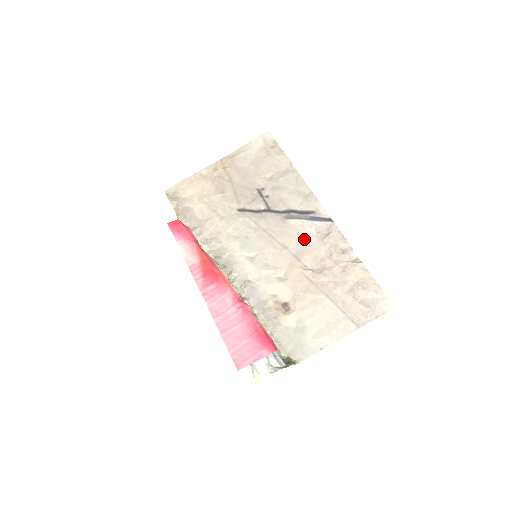
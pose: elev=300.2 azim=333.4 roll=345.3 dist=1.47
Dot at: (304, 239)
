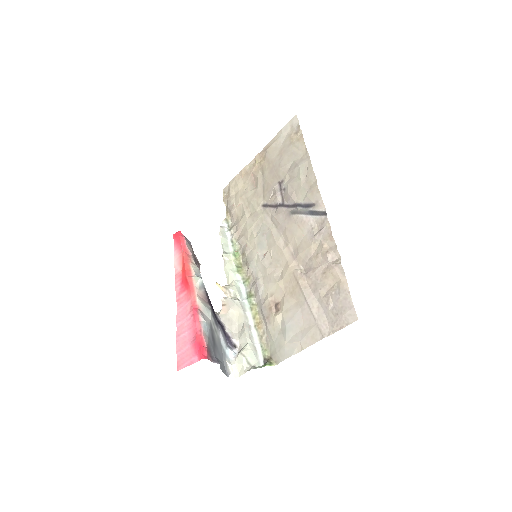
Dot at: (301, 236)
